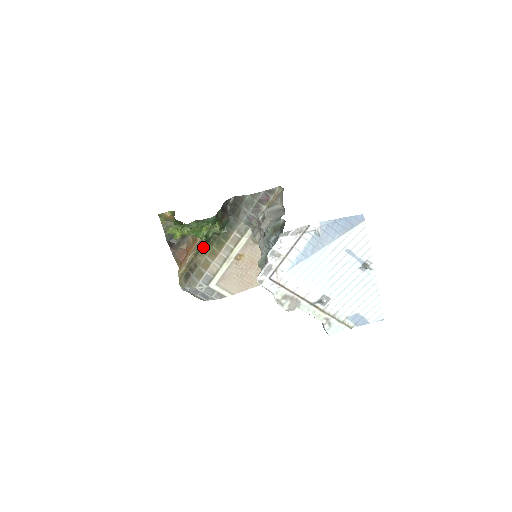
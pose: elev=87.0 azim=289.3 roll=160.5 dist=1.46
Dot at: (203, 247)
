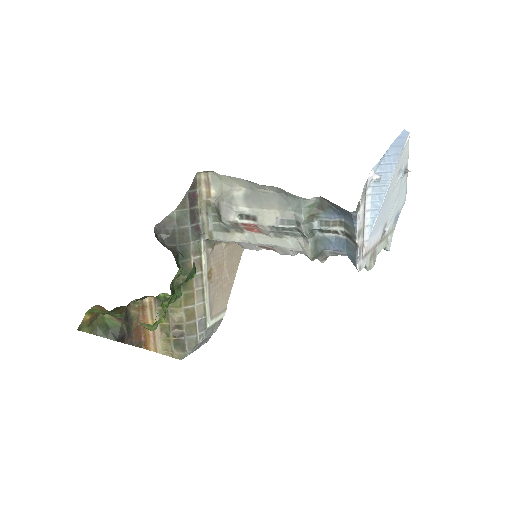
Dot at: (169, 304)
